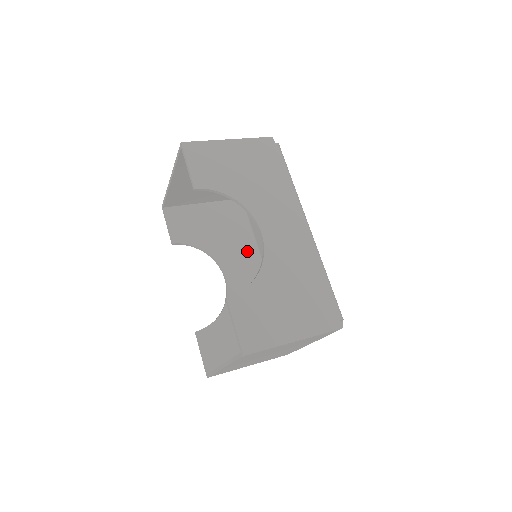
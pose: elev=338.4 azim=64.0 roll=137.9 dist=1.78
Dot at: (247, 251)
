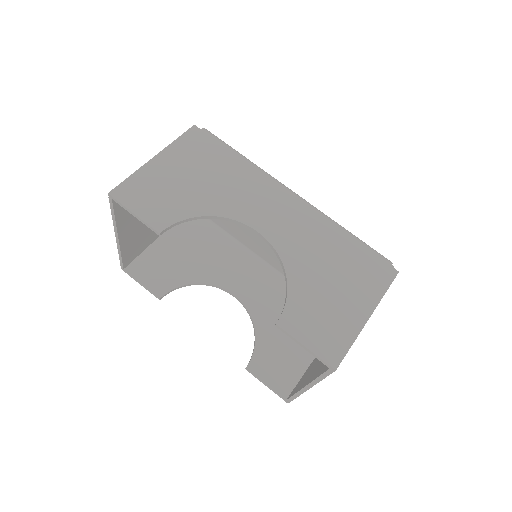
Dot at: (234, 255)
